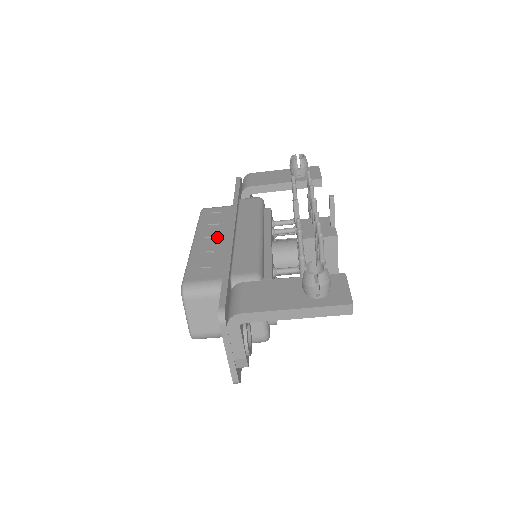
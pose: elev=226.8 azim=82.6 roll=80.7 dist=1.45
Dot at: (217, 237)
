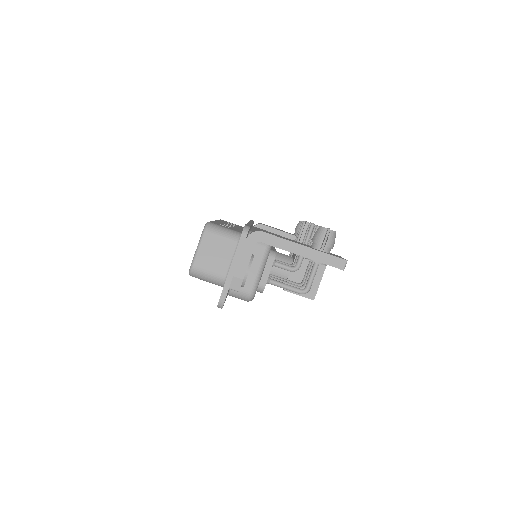
Dot at: (234, 226)
